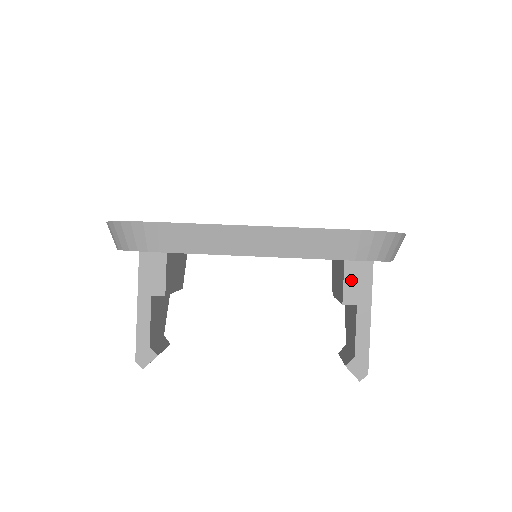
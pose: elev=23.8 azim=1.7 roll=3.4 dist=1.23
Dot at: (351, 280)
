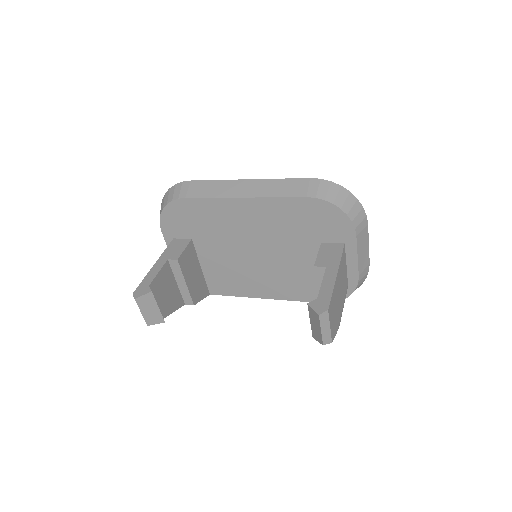
Dot at: (324, 253)
